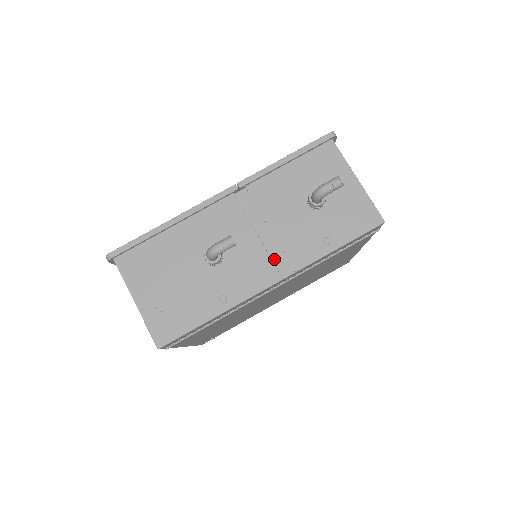
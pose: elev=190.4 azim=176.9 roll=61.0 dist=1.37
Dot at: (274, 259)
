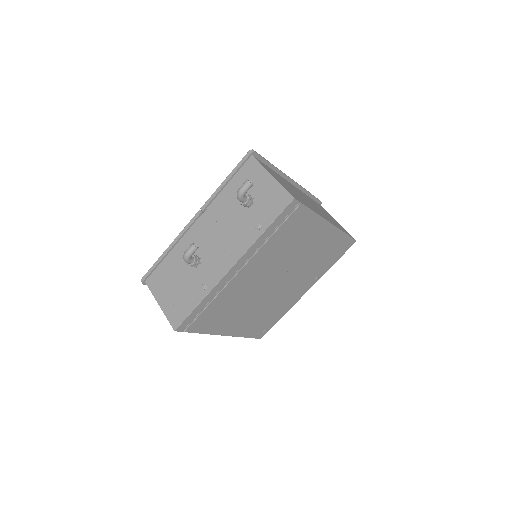
Dot at: (229, 250)
